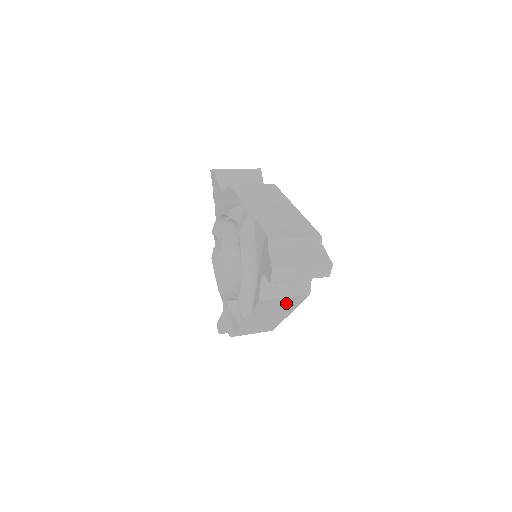
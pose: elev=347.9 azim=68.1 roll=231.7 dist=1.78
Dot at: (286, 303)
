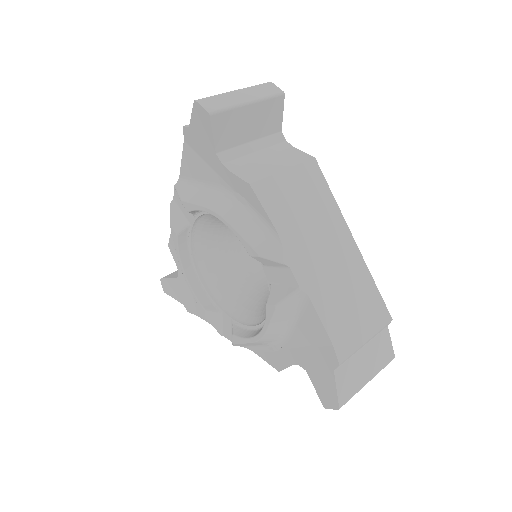
Dot at: occluded
